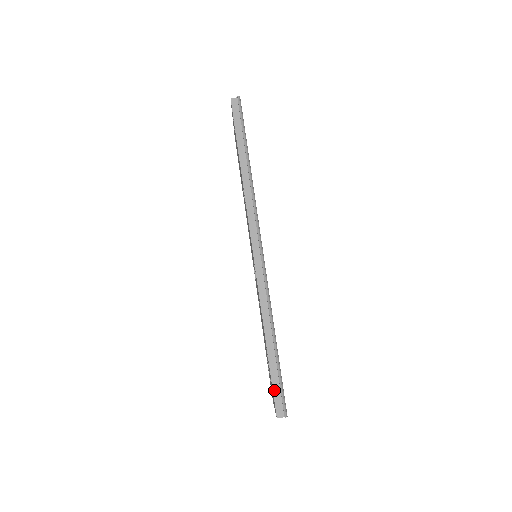
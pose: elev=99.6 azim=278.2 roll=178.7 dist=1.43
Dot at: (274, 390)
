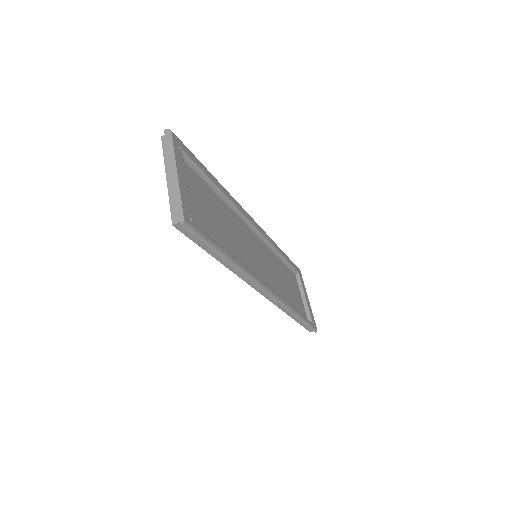
Dot at: (305, 327)
